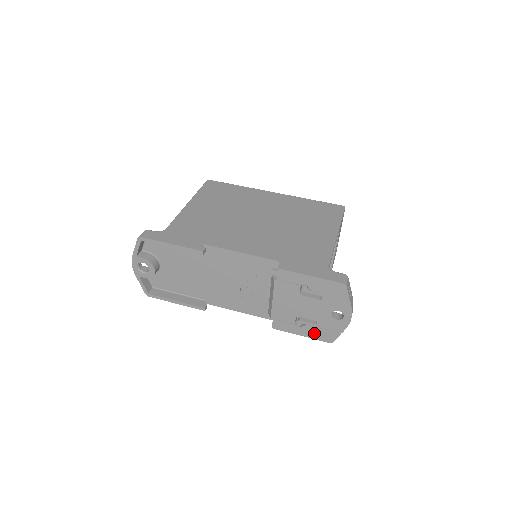
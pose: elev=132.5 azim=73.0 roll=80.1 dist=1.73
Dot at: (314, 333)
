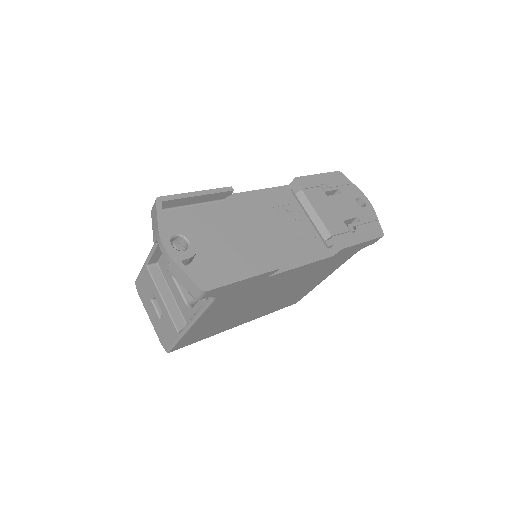
Dot at: (367, 232)
